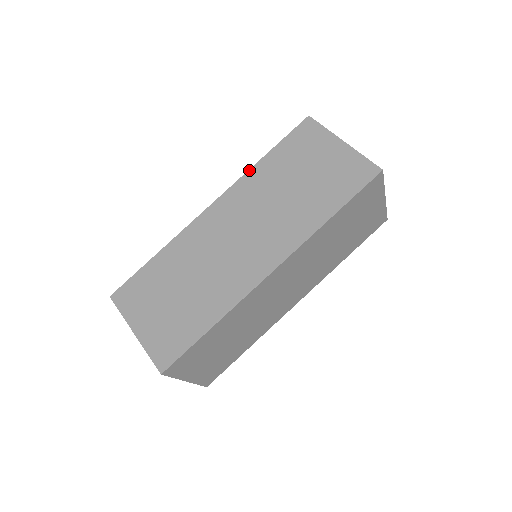
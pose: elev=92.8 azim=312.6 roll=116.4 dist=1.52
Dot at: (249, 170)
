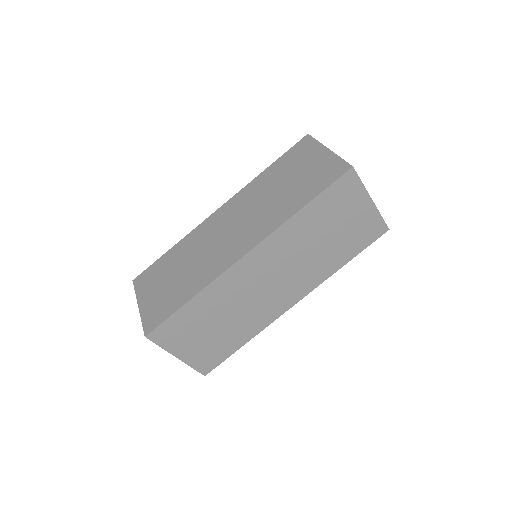
Dot at: (253, 180)
